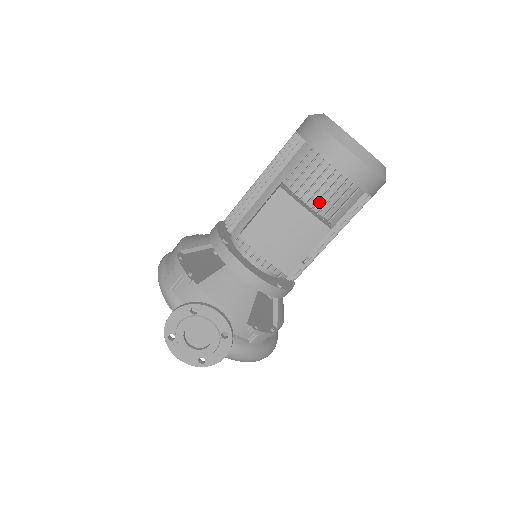
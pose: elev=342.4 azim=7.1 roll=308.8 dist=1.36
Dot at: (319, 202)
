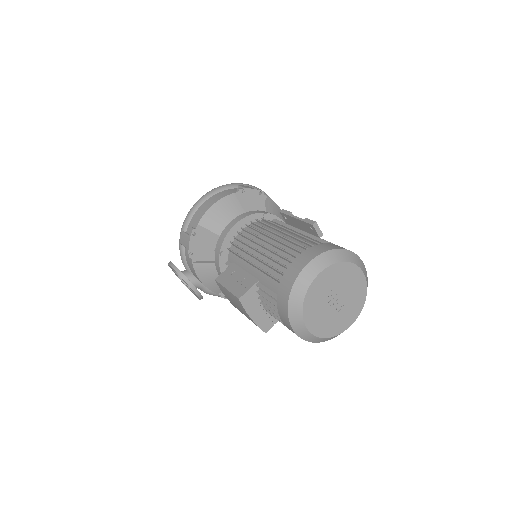
Dot at: occluded
